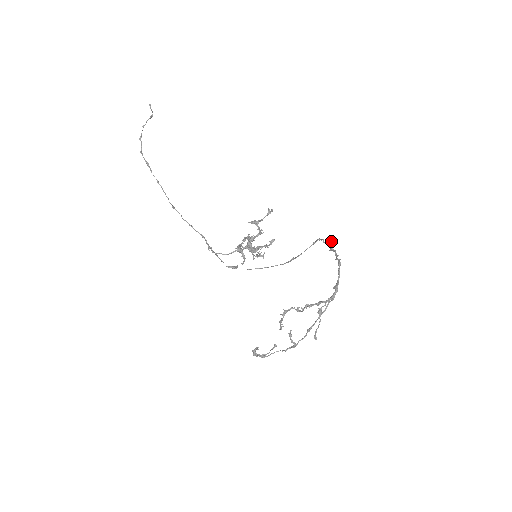
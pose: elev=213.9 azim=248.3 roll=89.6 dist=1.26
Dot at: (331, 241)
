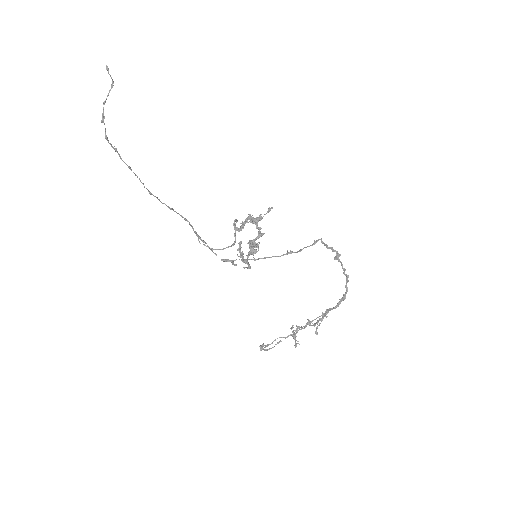
Dot at: (337, 251)
